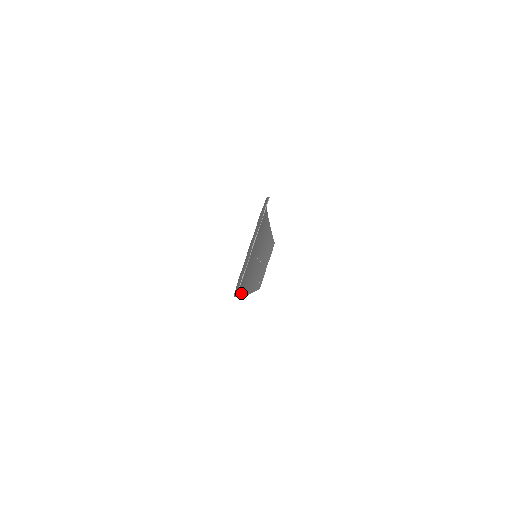
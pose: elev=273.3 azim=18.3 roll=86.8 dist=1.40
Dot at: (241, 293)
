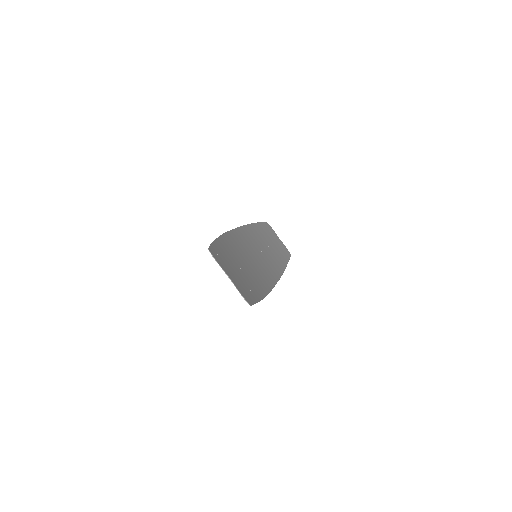
Dot at: (273, 283)
